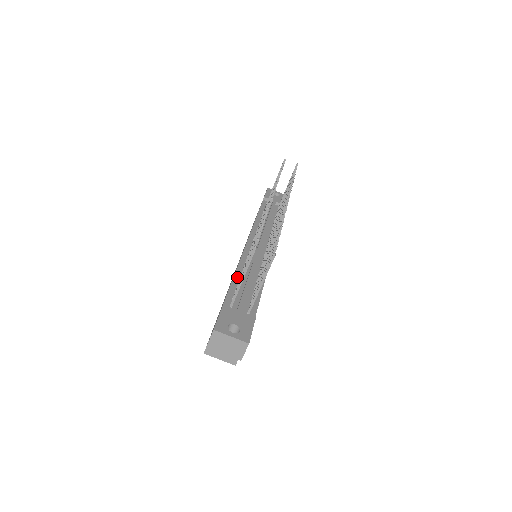
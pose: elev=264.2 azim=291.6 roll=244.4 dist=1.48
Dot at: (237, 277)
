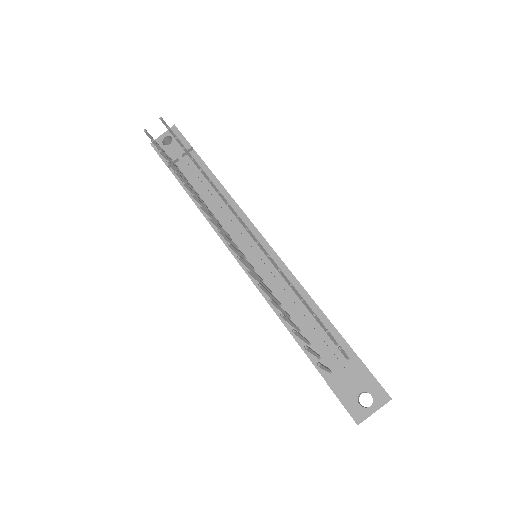
Dot at: (290, 326)
